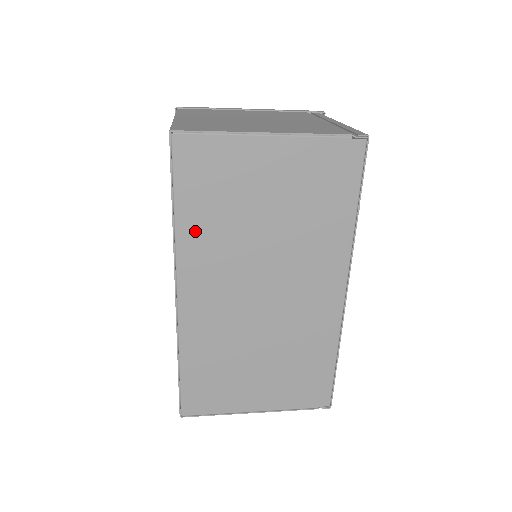
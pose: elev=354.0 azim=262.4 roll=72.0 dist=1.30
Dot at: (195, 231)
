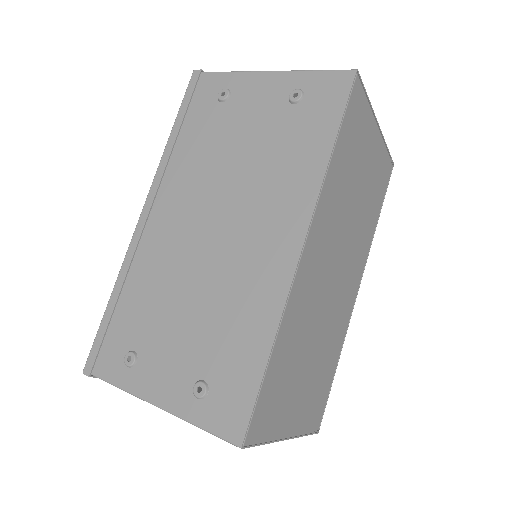
Dot at: (334, 179)
